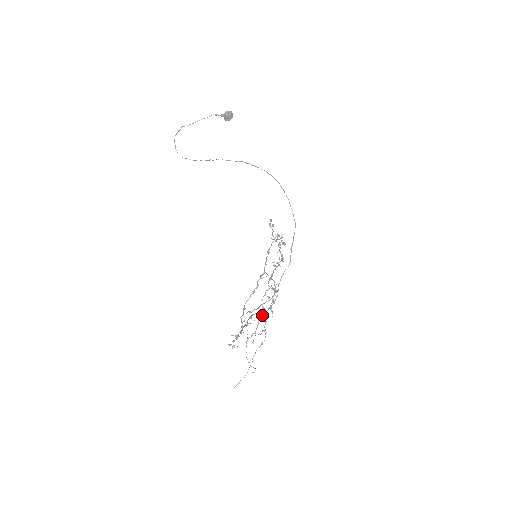
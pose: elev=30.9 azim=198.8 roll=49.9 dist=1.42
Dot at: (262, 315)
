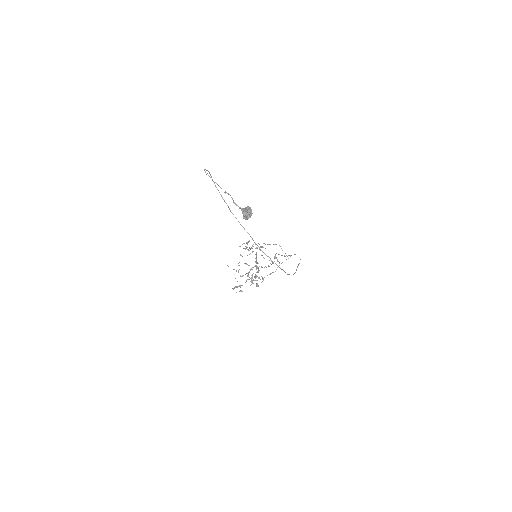
Dot at: occluded
